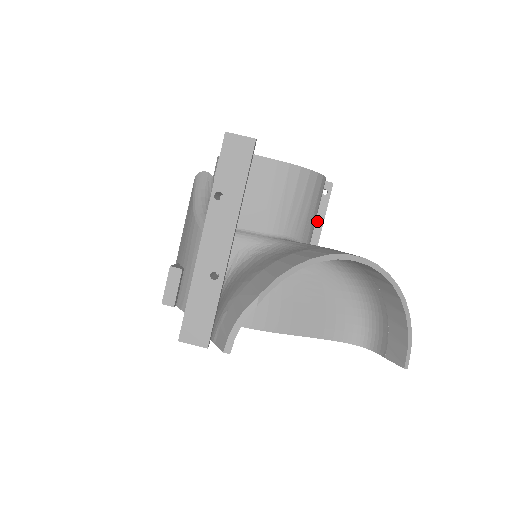
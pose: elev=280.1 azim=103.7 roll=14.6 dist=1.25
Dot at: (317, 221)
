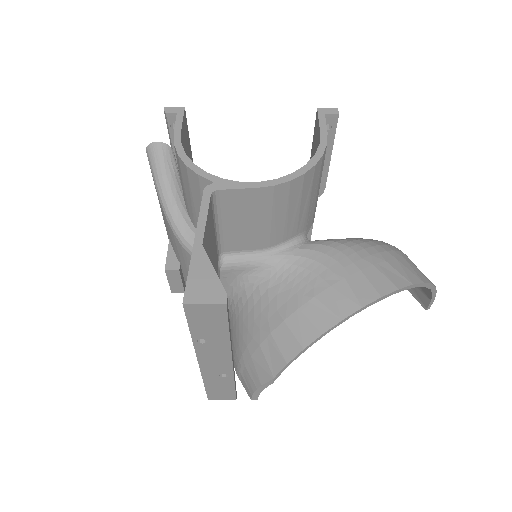
Dot at: occluded
